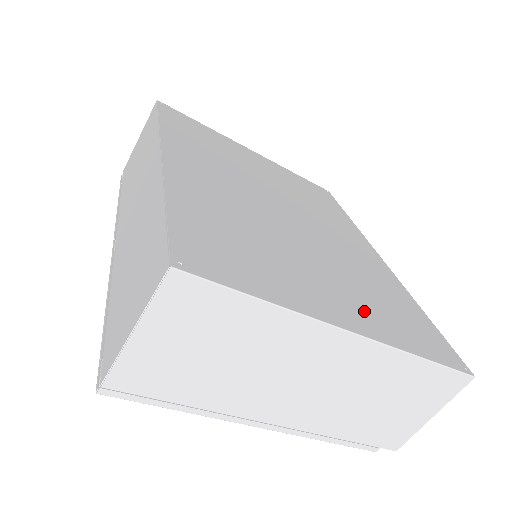
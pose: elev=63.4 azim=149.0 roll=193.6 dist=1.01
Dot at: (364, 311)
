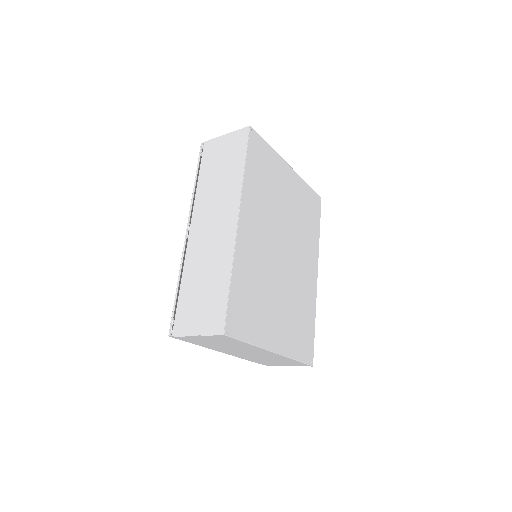
Dot at: (286, 335)
